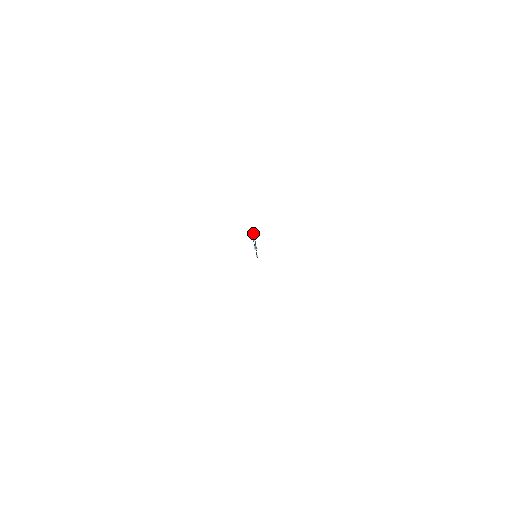
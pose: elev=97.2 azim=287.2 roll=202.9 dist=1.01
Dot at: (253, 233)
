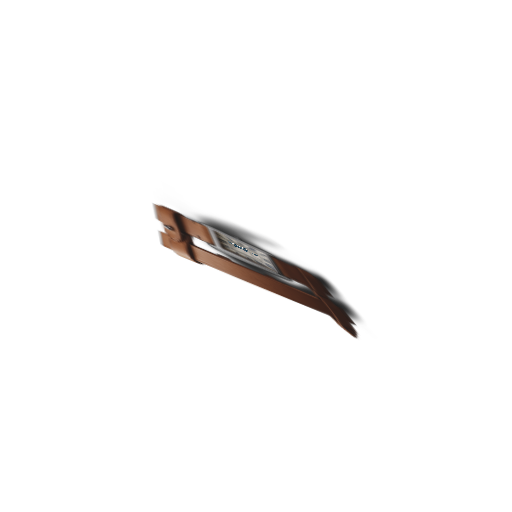
Dot at: (228, 242)
